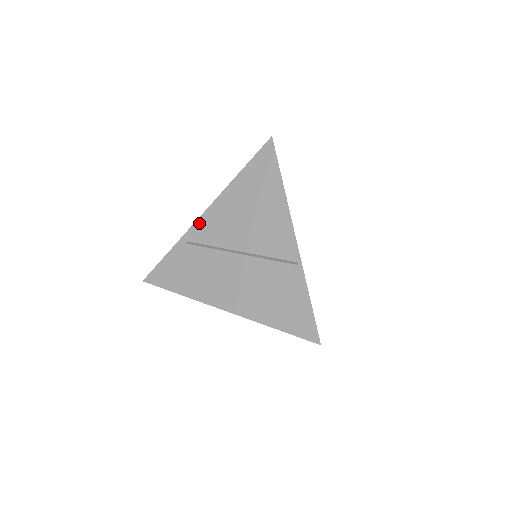
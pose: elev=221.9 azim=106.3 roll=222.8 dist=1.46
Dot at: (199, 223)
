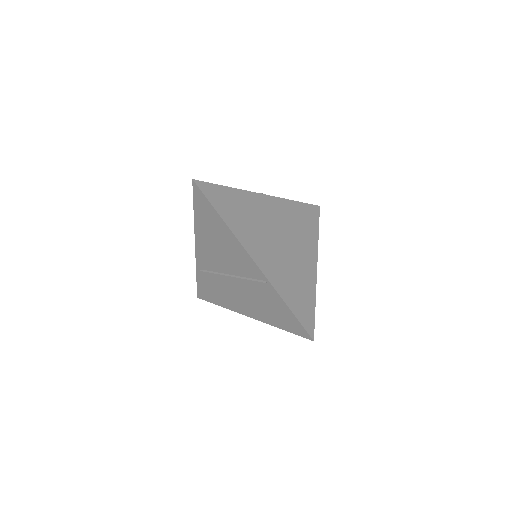
Dot at: (198, 256)
